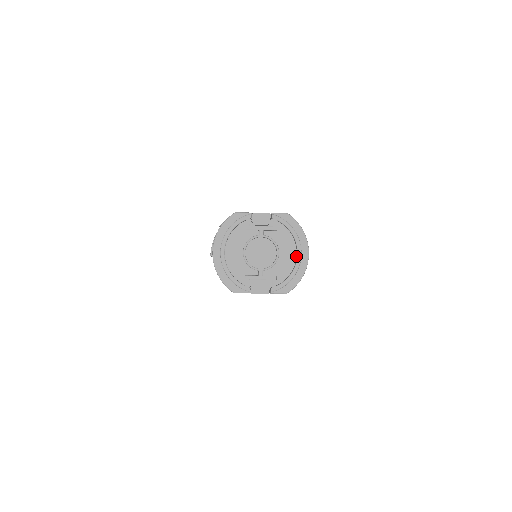
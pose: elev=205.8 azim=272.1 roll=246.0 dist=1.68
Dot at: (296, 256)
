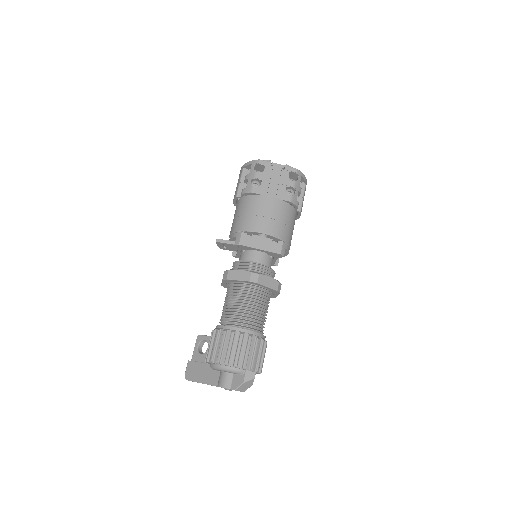
Dot at: occluded
